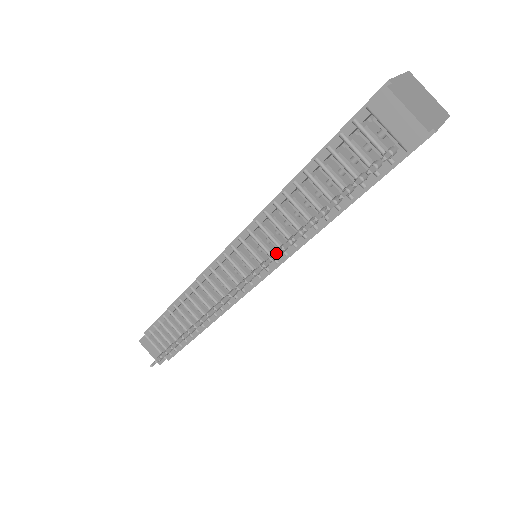
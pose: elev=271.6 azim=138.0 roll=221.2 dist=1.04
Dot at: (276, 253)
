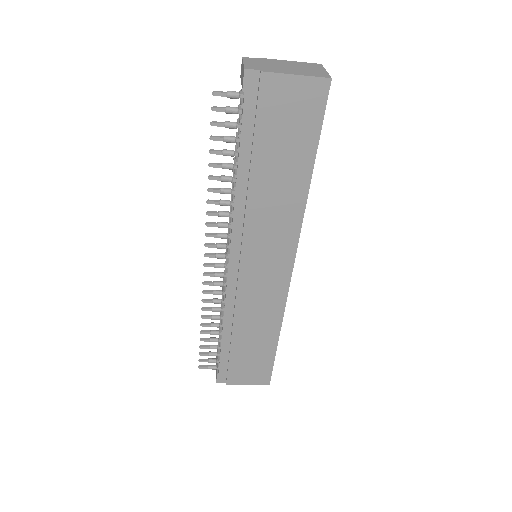
Dot at: (213, 212)
